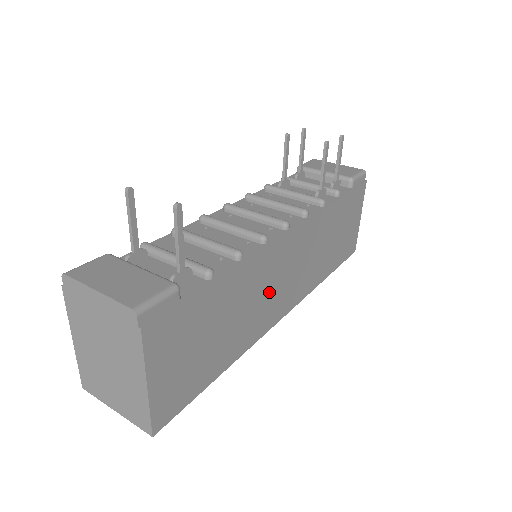
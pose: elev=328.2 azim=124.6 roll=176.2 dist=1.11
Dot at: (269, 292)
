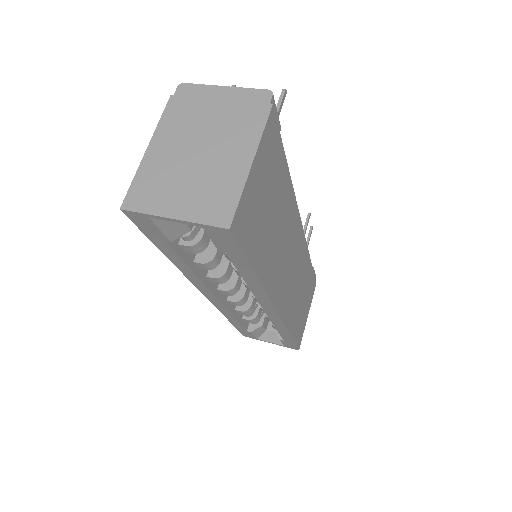
Dot at: (285, 257)
